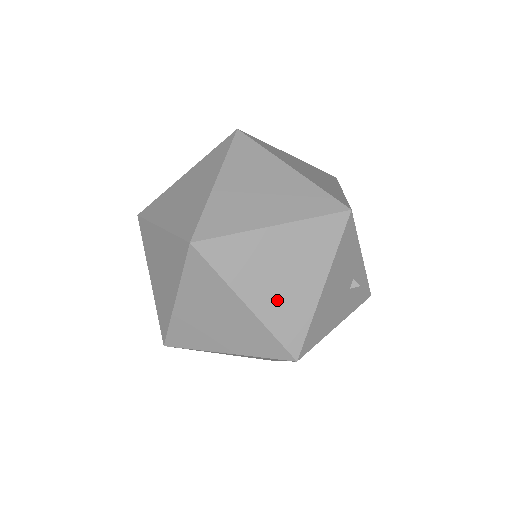
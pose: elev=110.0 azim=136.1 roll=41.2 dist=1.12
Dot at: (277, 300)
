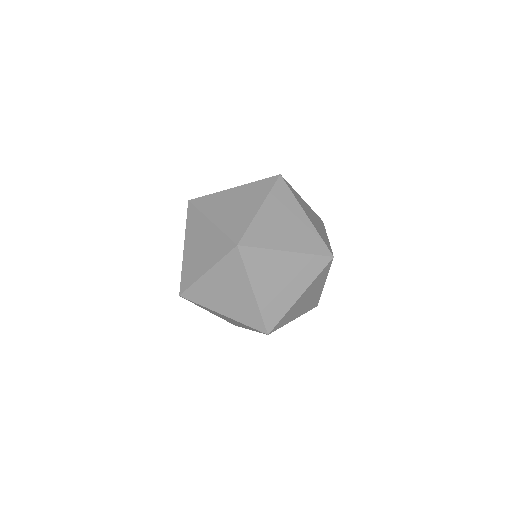
Dot at: (307, 306)
